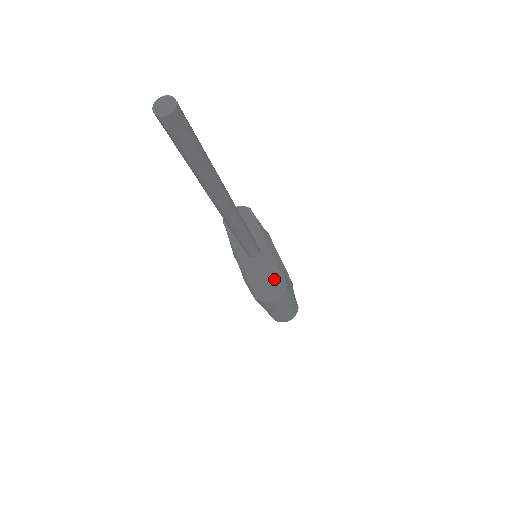
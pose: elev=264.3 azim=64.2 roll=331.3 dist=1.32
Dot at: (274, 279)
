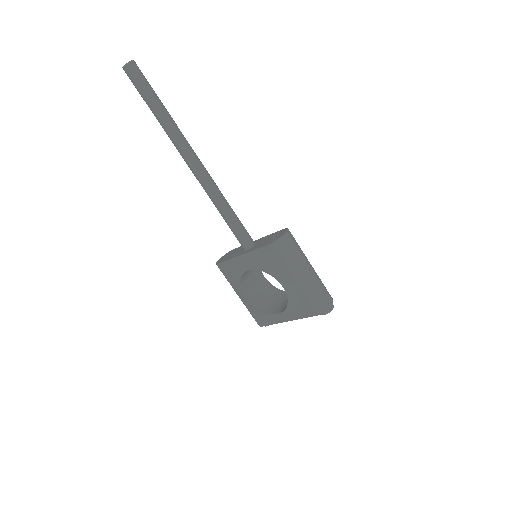
Dot at: (275, 234)
